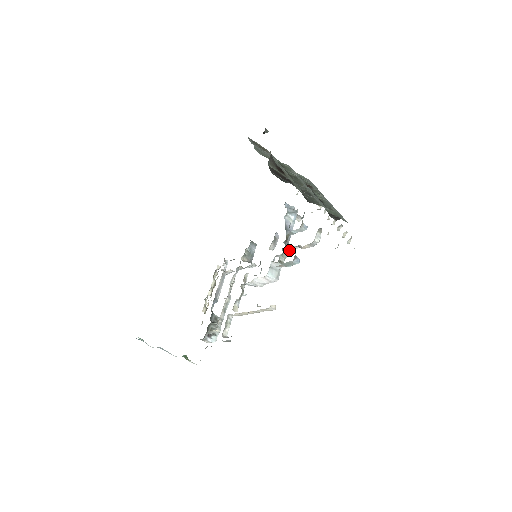
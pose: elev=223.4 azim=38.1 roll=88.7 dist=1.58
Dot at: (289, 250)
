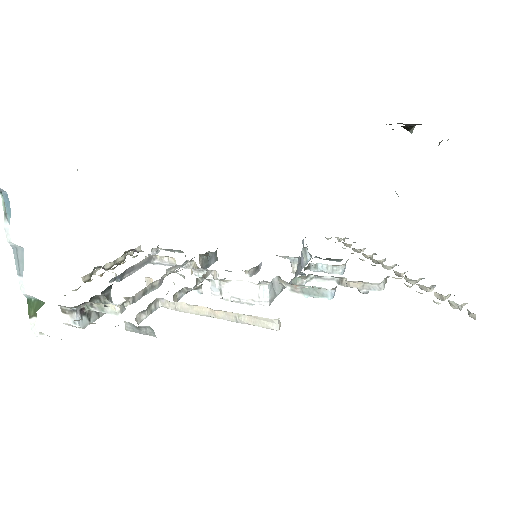
Dot at: (314, 278)
